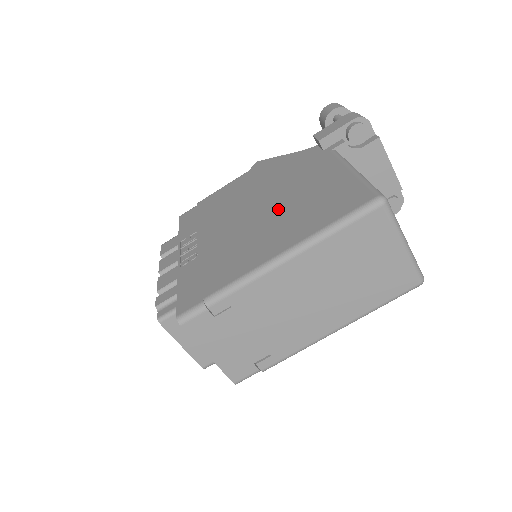
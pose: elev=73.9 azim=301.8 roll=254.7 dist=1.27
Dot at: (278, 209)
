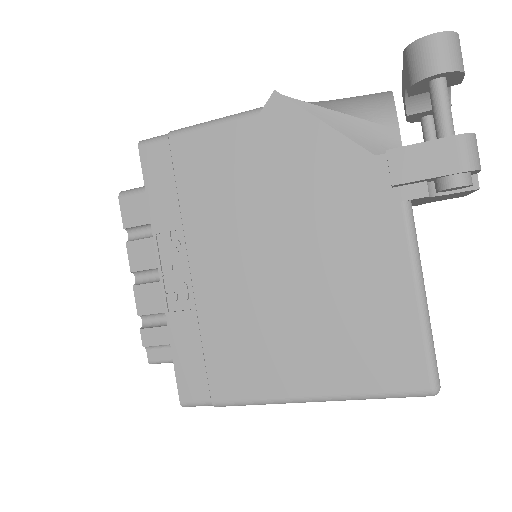
Dot at: (307, 297)
